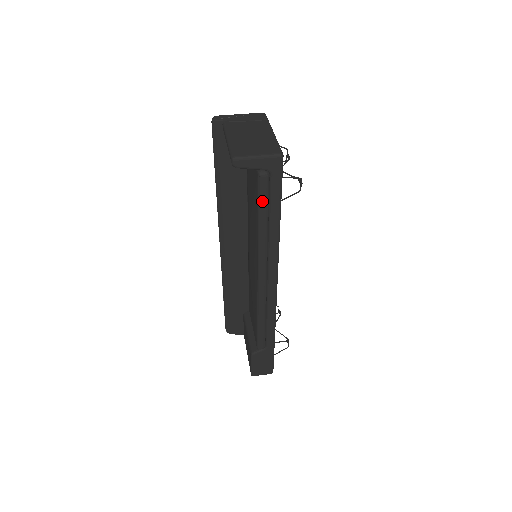
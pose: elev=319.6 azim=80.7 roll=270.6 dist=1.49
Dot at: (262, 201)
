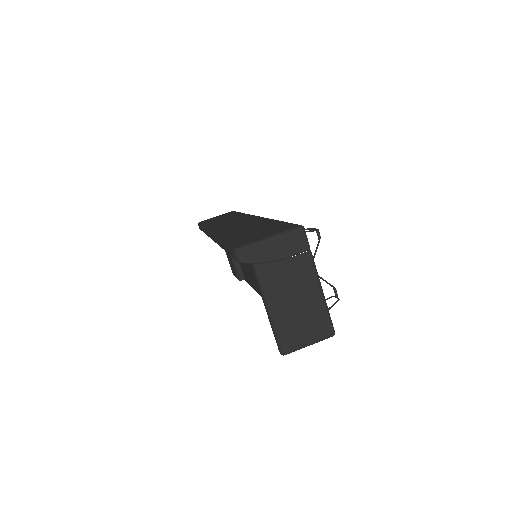
Dot at: occluded
